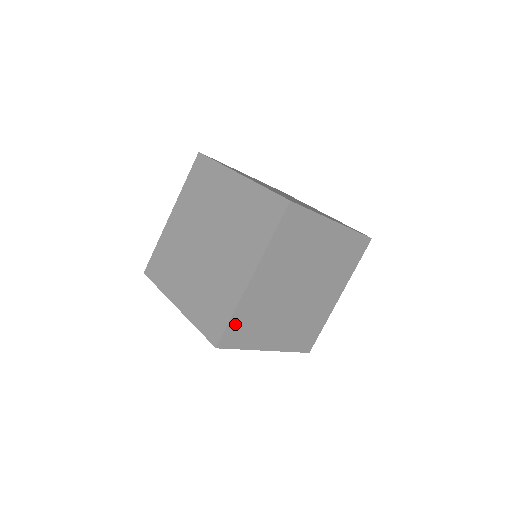
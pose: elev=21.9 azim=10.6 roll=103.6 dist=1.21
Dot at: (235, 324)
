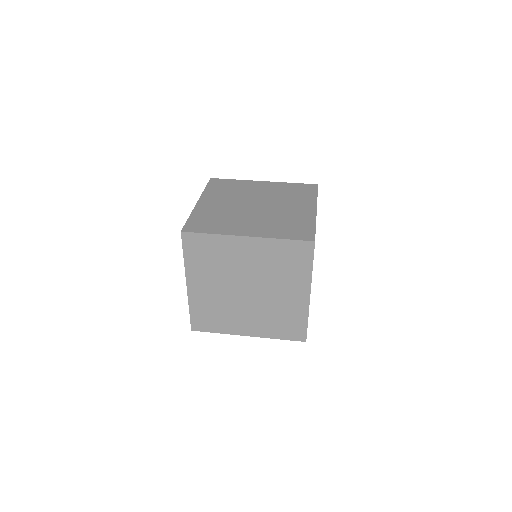
Dot at: occluded
